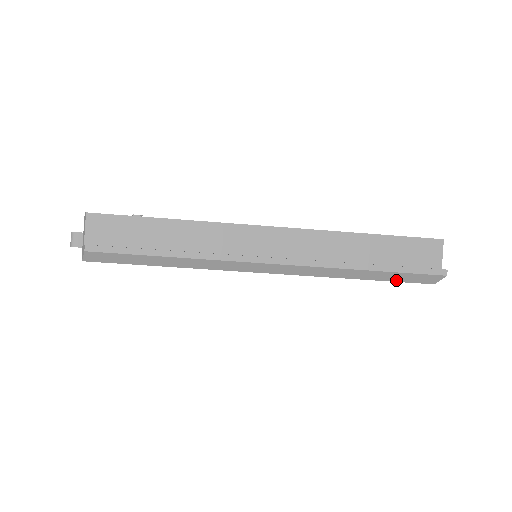
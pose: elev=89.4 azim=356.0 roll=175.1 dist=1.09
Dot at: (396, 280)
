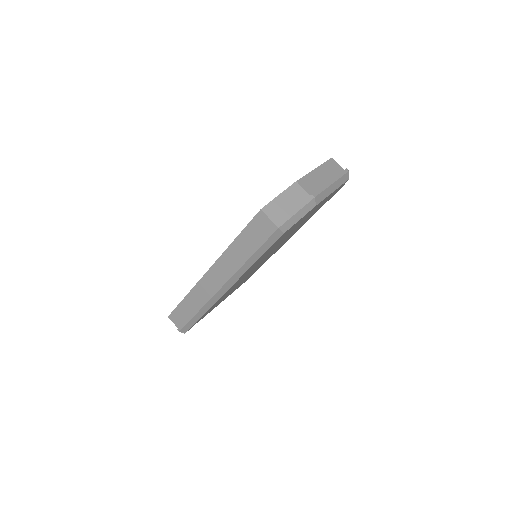
Dot at: (267, 249)
